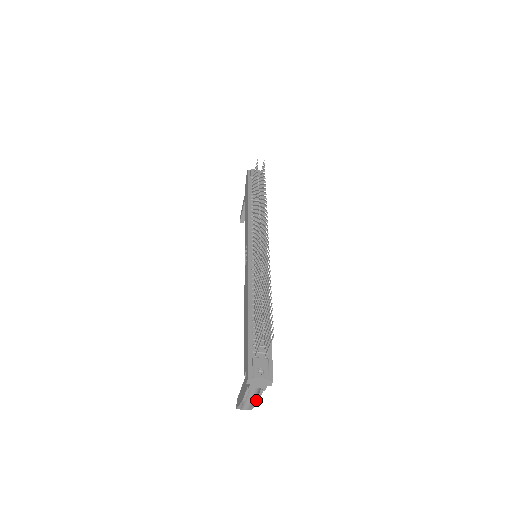
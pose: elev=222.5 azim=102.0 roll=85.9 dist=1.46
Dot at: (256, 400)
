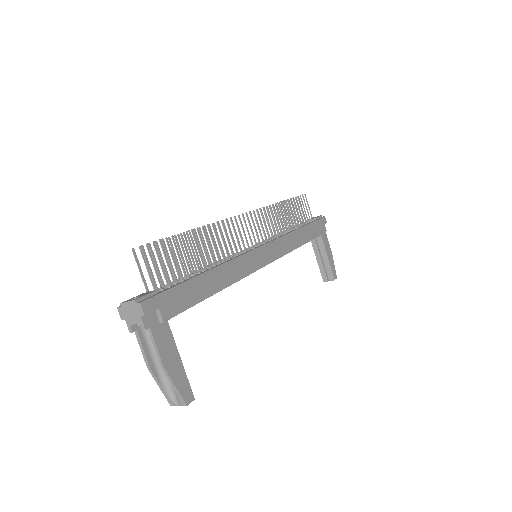
Dot at: (159, 362)
